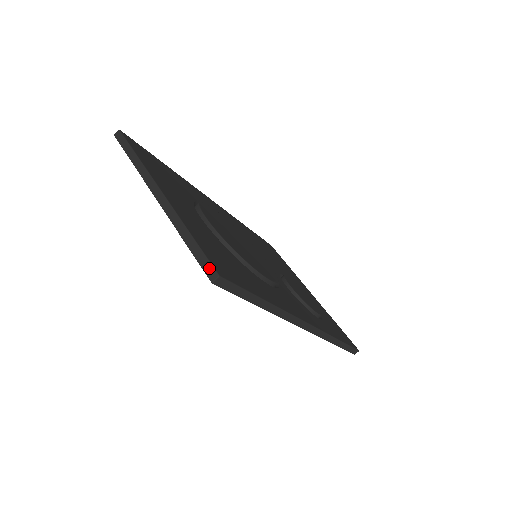
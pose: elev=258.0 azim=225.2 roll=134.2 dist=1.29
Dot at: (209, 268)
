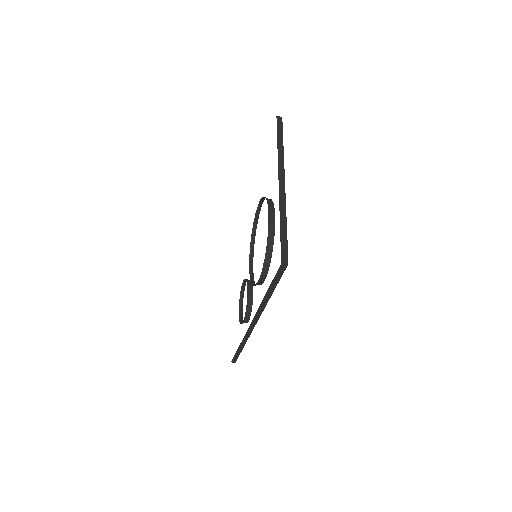
Dot at: (285, 254)
